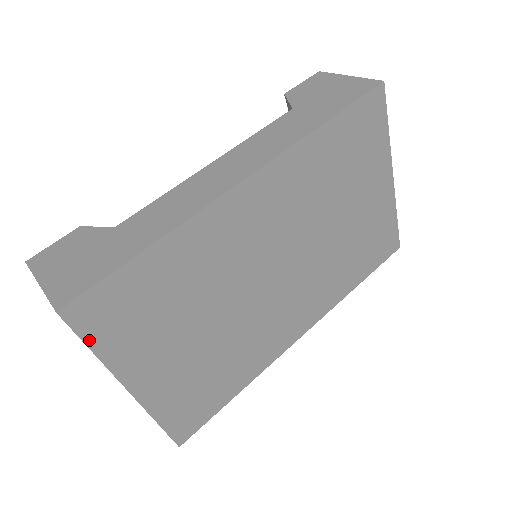
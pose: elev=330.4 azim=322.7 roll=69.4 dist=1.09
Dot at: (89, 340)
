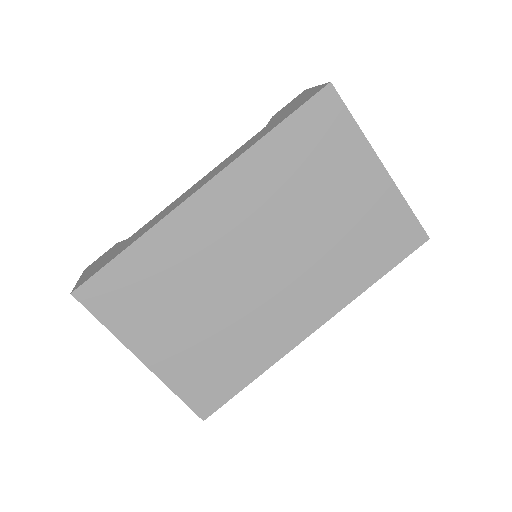
Dot at: (99, 316)
